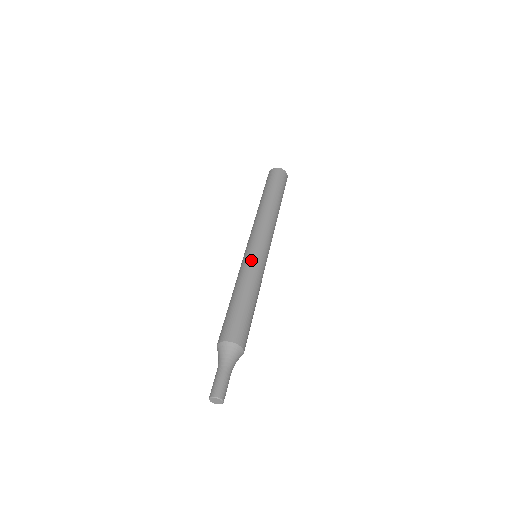
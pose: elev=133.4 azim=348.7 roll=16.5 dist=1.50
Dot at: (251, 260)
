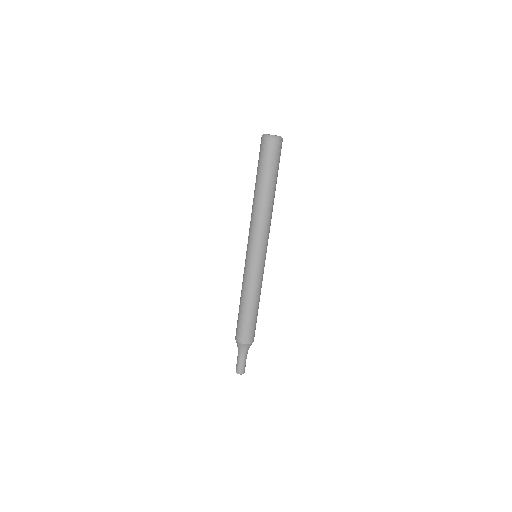
Dot at: (248, 272)
